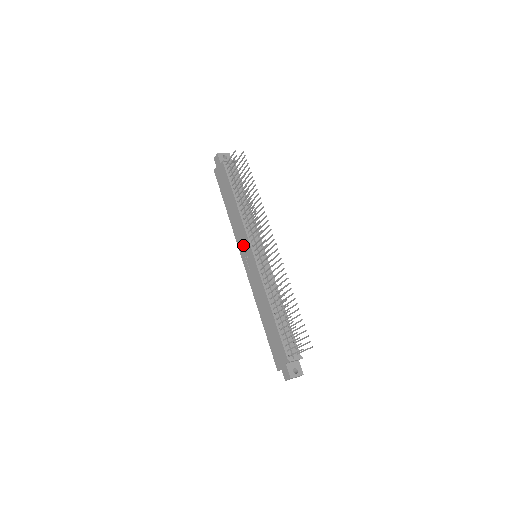
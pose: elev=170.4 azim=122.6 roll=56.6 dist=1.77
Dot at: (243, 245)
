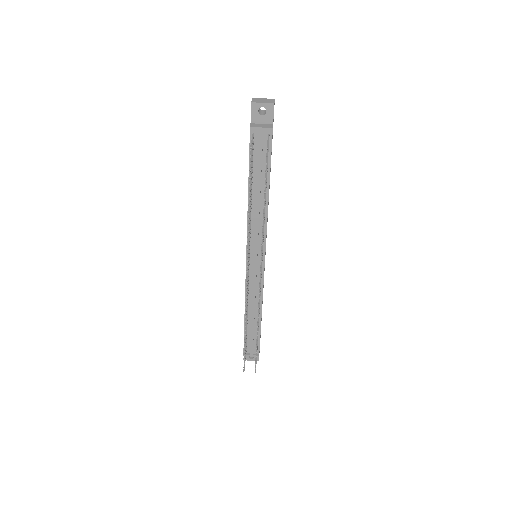
Dot at: occluded
